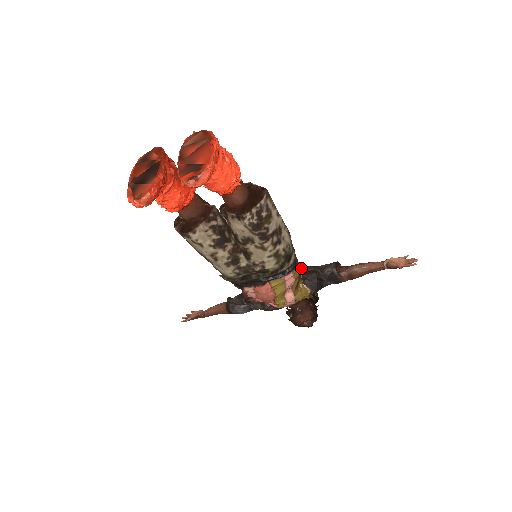
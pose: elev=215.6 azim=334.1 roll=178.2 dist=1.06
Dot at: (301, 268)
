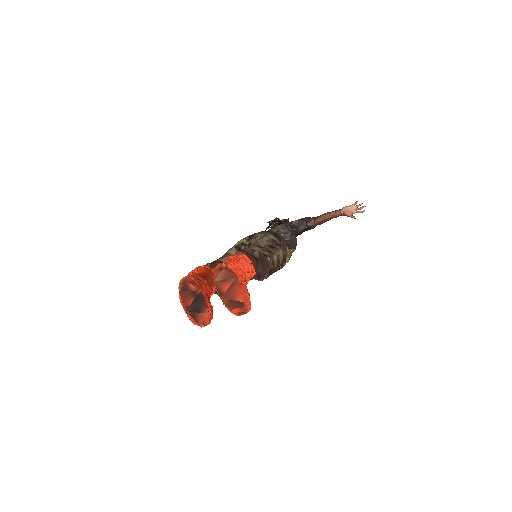
Dot at: (283, 236)
